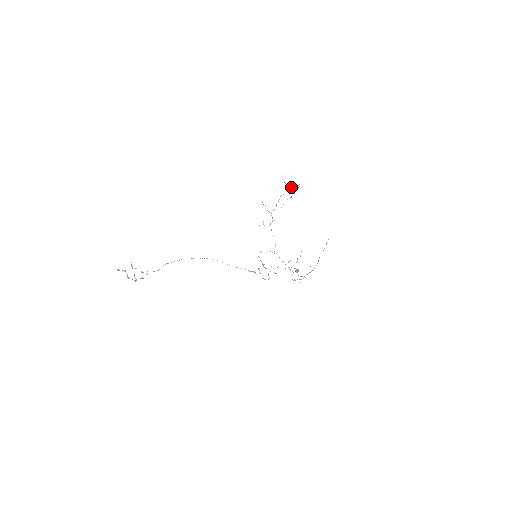
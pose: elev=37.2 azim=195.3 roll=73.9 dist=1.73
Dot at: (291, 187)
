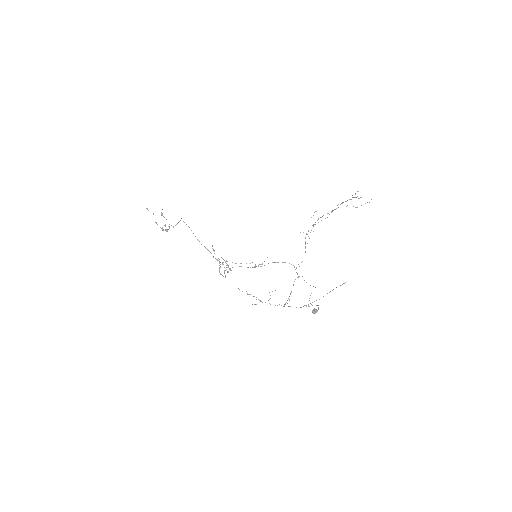
Dot at: occluded
